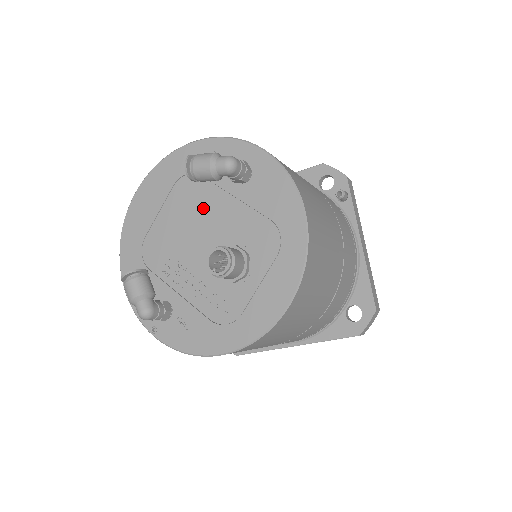
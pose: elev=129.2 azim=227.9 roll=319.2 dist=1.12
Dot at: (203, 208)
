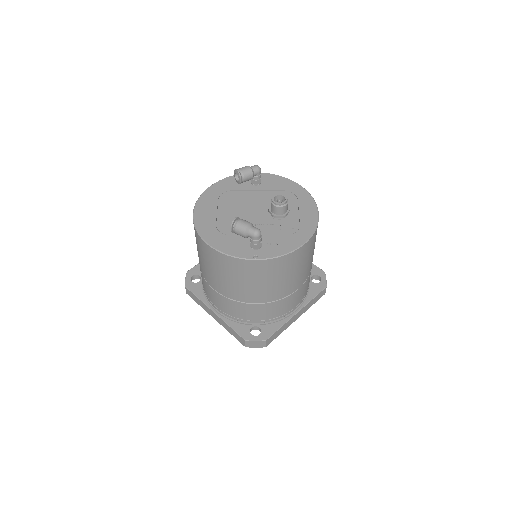
Dot at: (244, 200)
